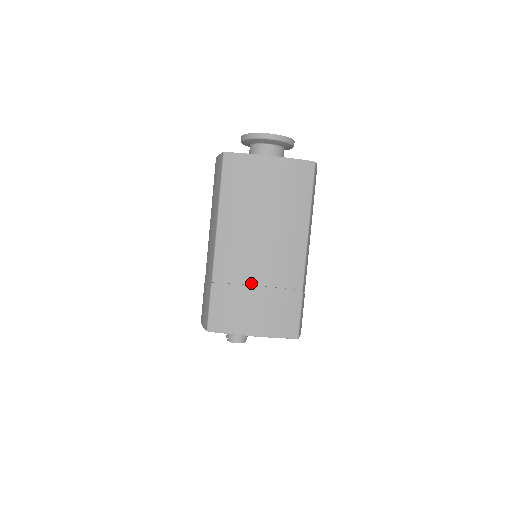
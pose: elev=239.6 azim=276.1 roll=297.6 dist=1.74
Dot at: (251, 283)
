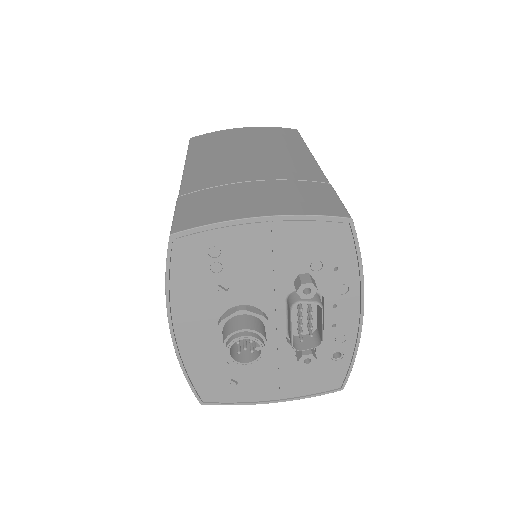
Dot at: (242, 181)
